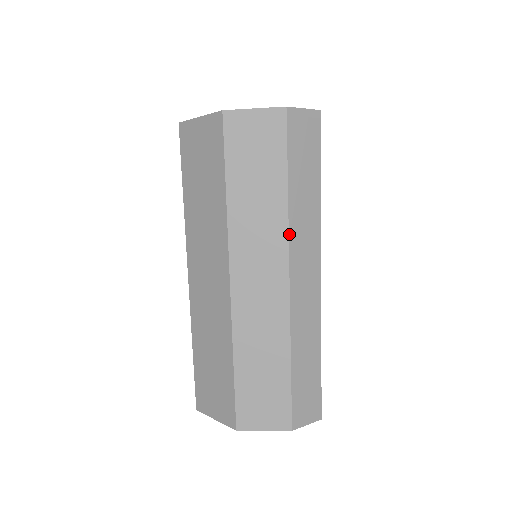
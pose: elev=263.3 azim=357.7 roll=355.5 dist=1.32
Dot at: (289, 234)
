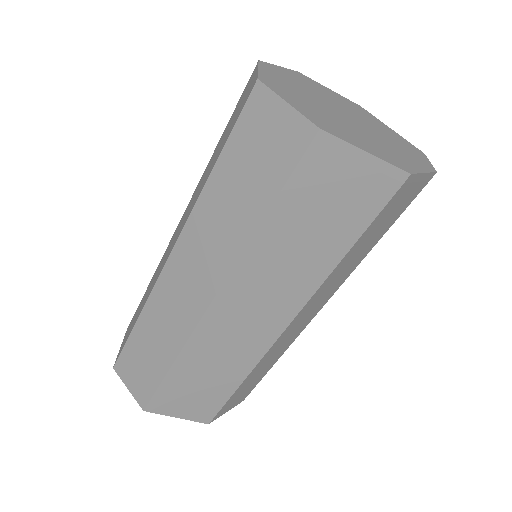
Dot at: occluded
